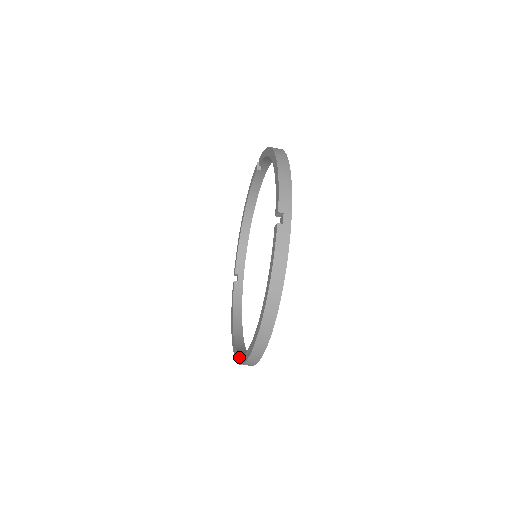
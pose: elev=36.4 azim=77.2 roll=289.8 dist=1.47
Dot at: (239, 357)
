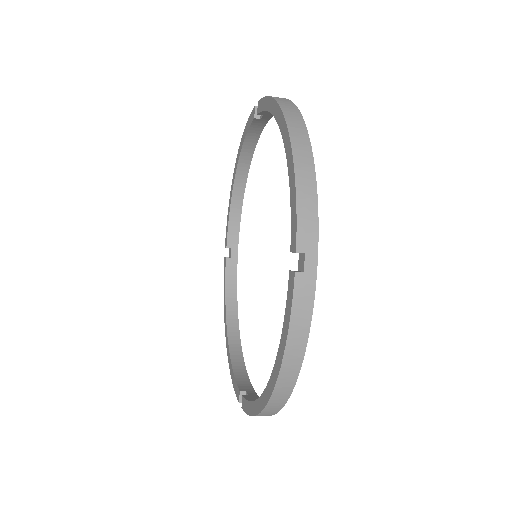
Dot at: (236, 388)
